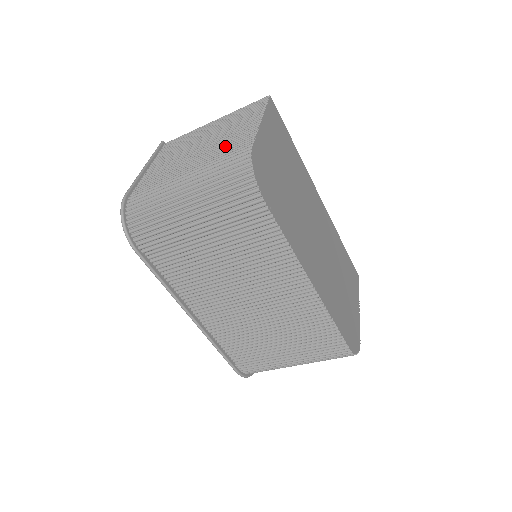
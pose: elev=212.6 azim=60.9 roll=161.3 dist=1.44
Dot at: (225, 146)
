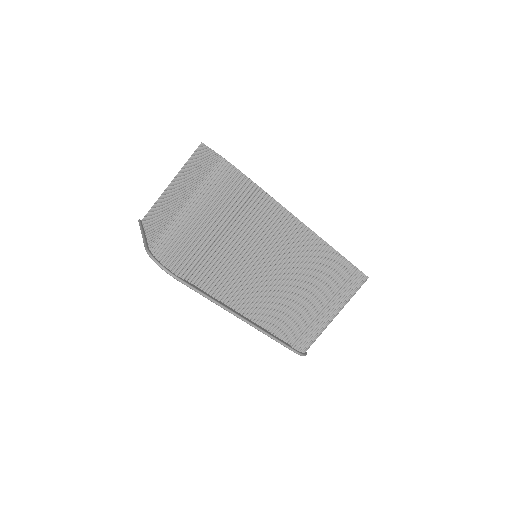
Dot at: (199, 175)
